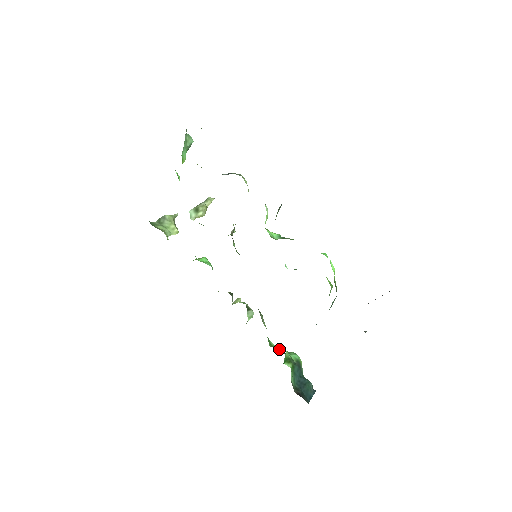
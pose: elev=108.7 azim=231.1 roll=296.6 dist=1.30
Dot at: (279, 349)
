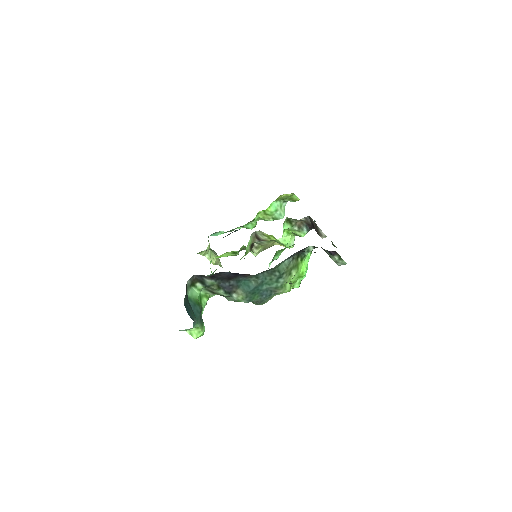
Dot at: occluded
